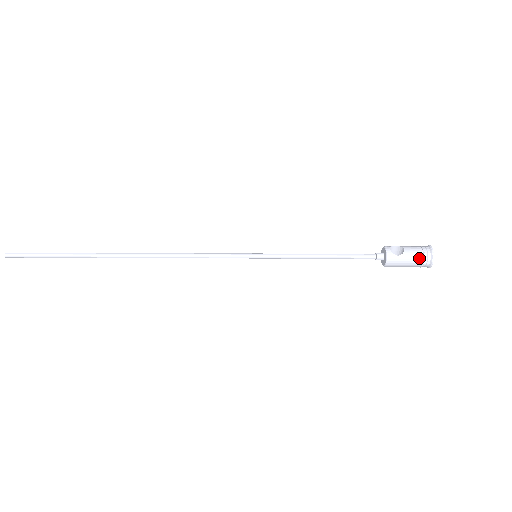
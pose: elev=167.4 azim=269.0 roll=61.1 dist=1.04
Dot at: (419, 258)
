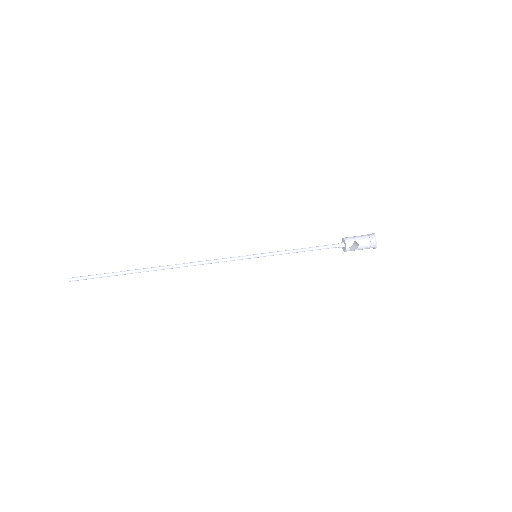
Dot at: occluded
